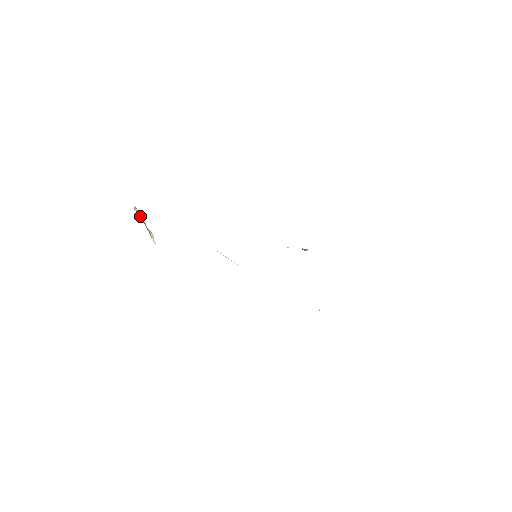
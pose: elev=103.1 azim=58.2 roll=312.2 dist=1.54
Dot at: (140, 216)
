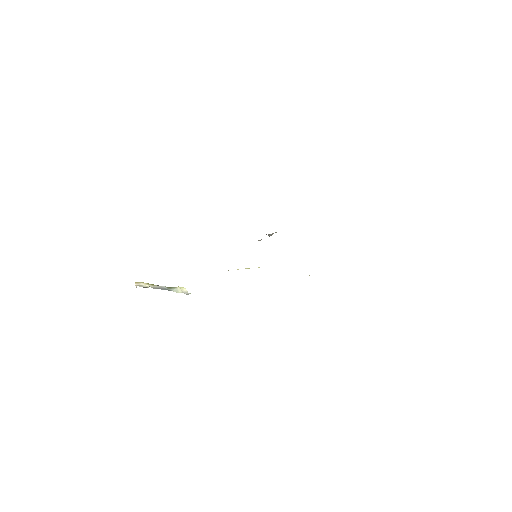
Dot at: (151, 285)
